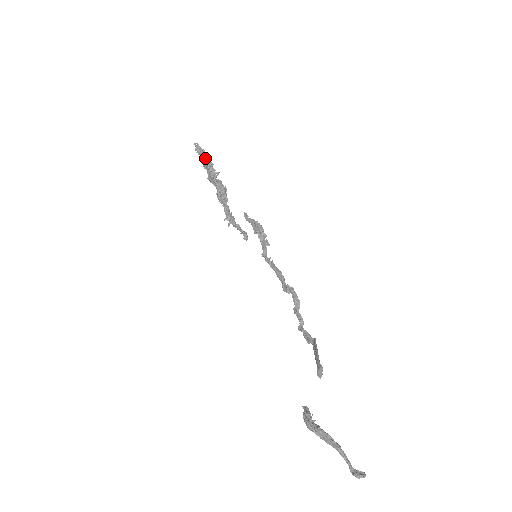
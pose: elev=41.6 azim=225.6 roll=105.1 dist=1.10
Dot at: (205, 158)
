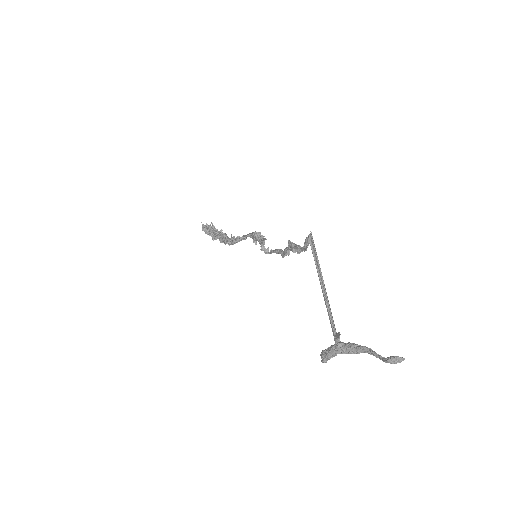
Dot at: (210, 226)
